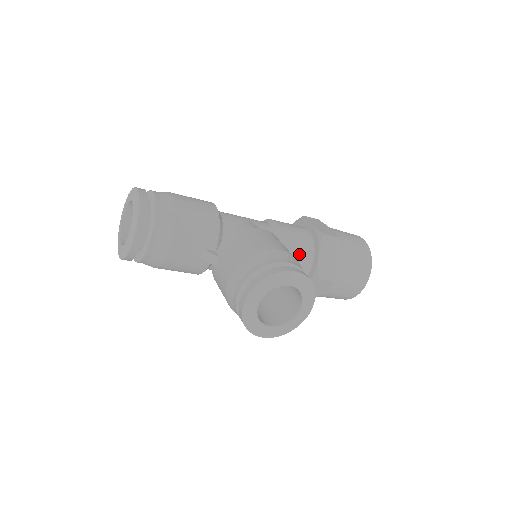
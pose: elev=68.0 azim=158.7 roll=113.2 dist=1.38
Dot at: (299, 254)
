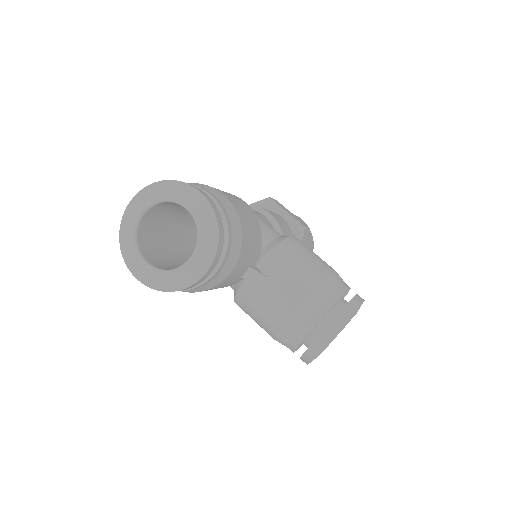
Dot at: occluded
